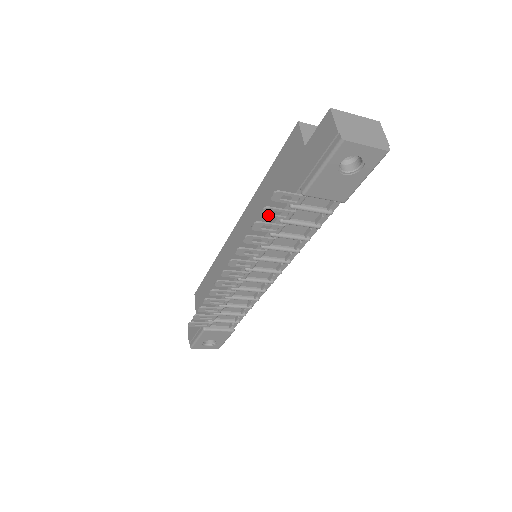
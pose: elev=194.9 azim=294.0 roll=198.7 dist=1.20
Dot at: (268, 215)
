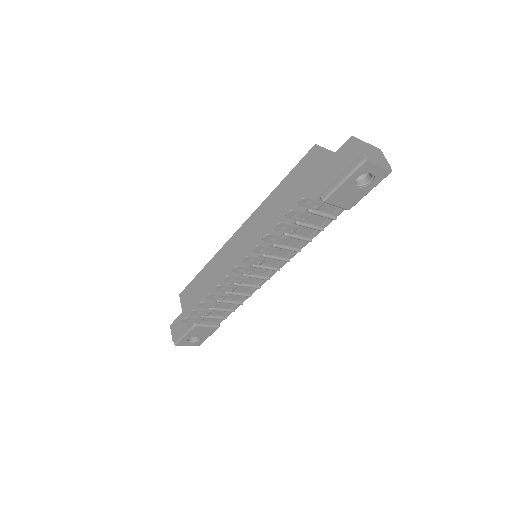
Dot at: (291, 217)
